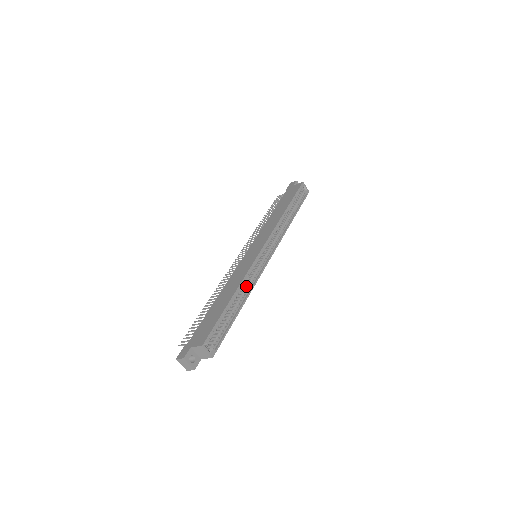
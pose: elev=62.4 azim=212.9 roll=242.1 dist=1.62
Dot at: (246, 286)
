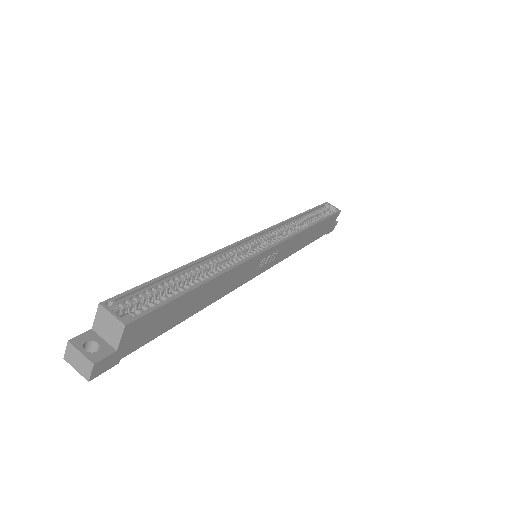
Dot at: (225, 266)
